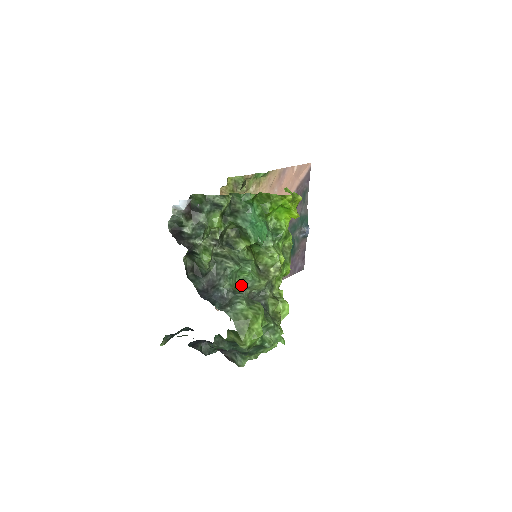
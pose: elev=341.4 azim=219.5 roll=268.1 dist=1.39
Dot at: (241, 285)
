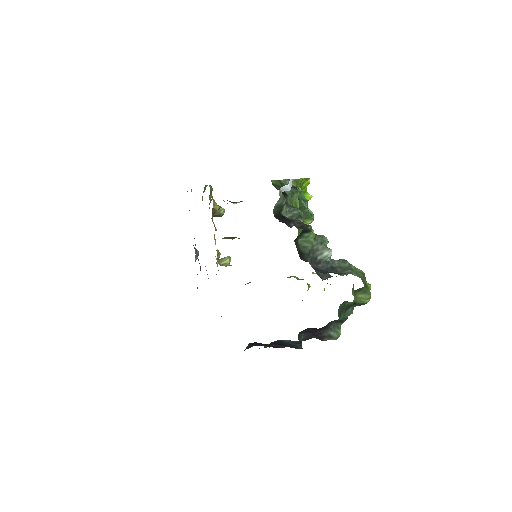
Dot at: occluded
